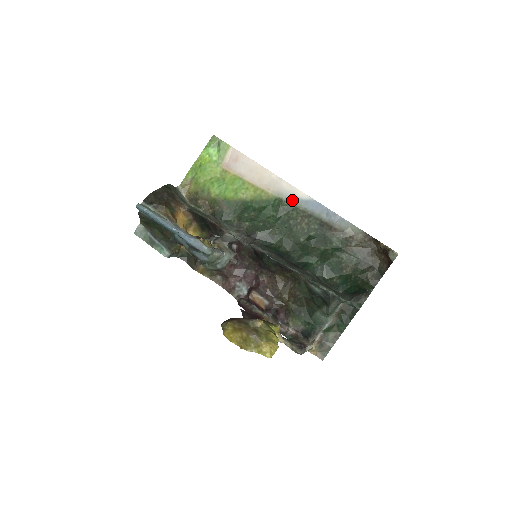
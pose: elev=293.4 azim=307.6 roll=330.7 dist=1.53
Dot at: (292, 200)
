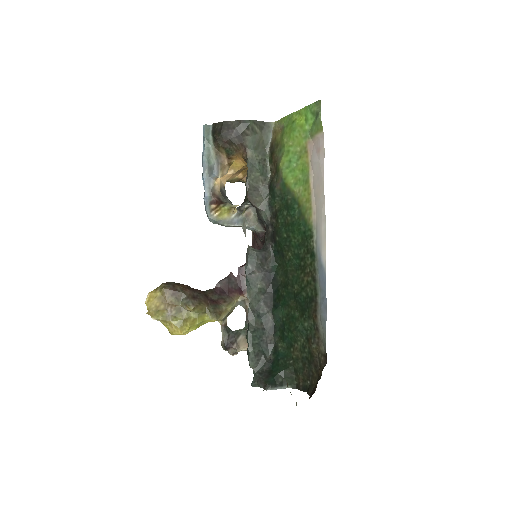
Dot at: (317, 248)
